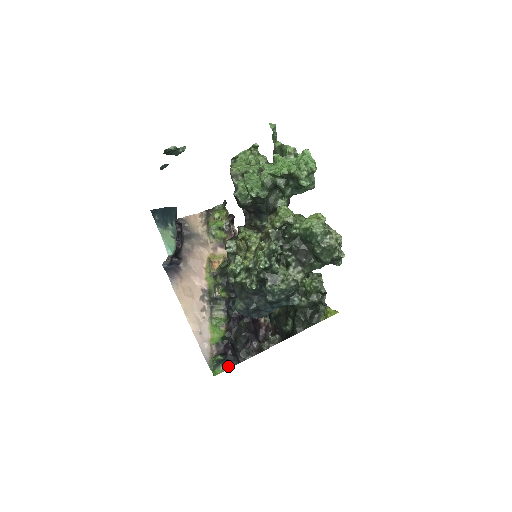
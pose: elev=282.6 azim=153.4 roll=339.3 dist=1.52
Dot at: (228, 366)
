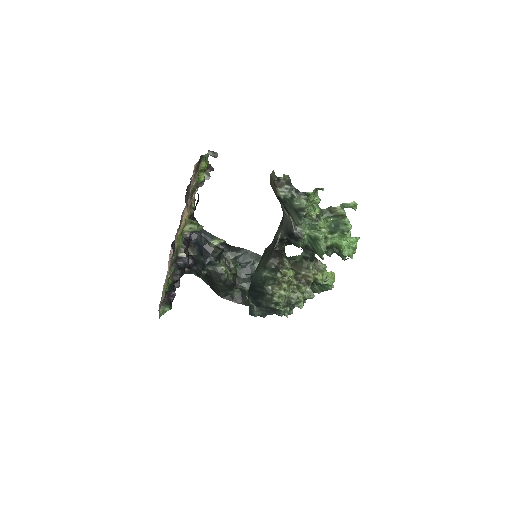
Dot at: occluded
